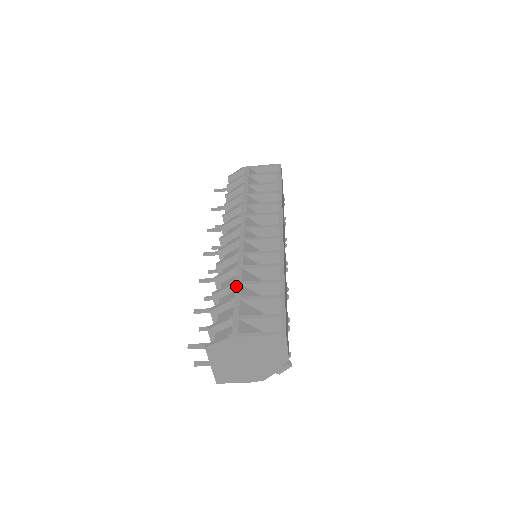
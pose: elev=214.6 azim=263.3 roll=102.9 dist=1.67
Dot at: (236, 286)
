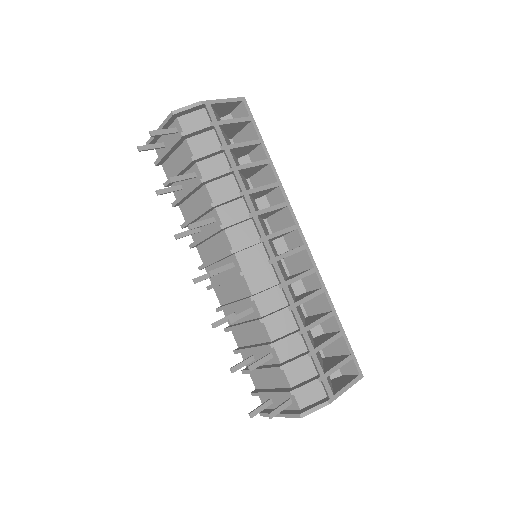
Dot at: (304, 336)
